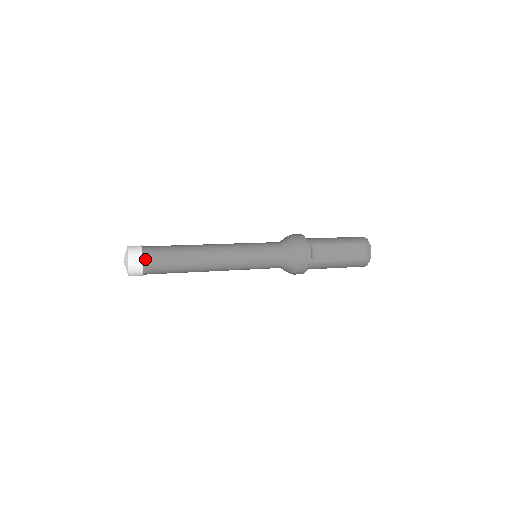
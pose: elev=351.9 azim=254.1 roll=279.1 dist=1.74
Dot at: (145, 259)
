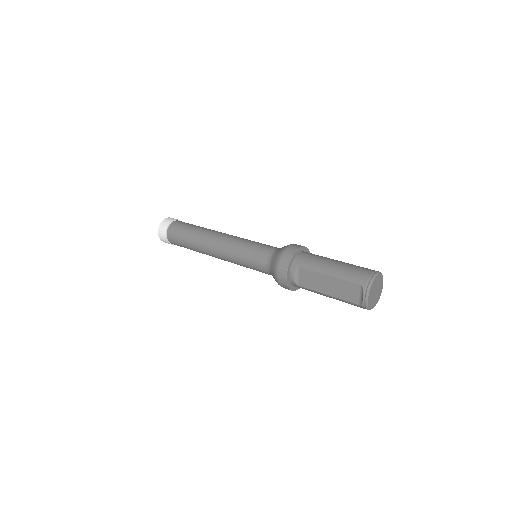
Dot at: (168, 235)
